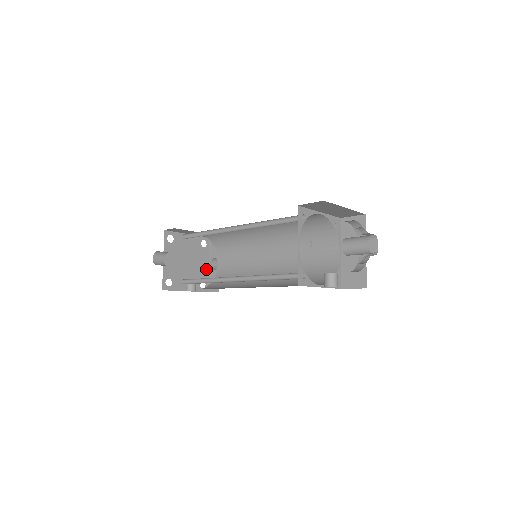
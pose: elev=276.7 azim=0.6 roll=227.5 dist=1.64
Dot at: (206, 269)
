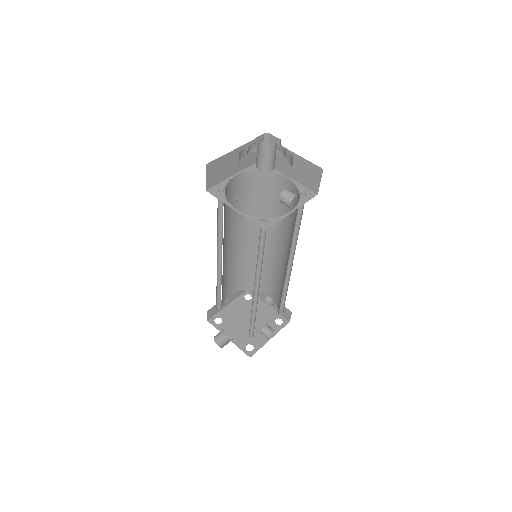
Dot at: (270, 310)
